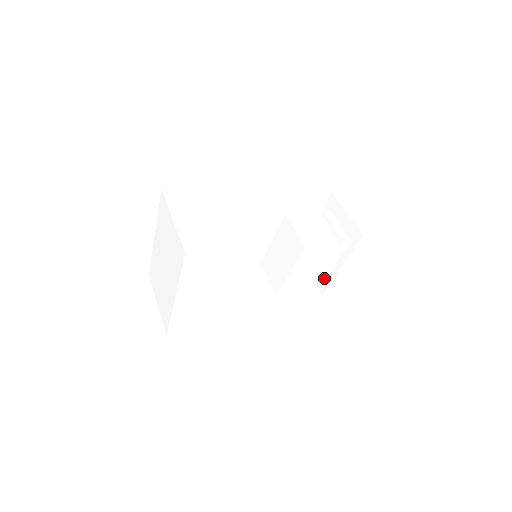
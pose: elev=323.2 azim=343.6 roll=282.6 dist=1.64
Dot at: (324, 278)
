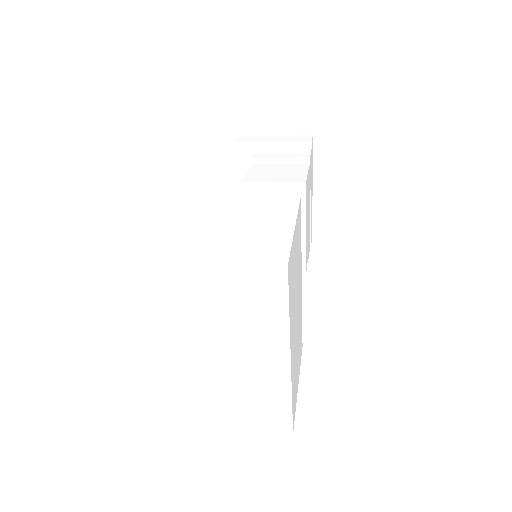
Dot at: occluded
